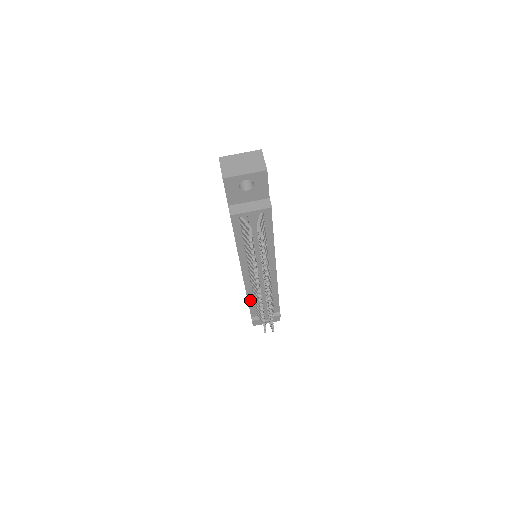
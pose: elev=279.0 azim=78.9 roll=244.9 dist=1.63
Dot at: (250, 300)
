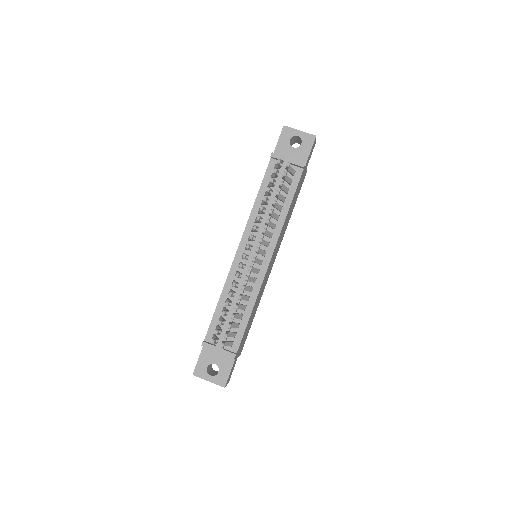
Dot at: (221, 302)
